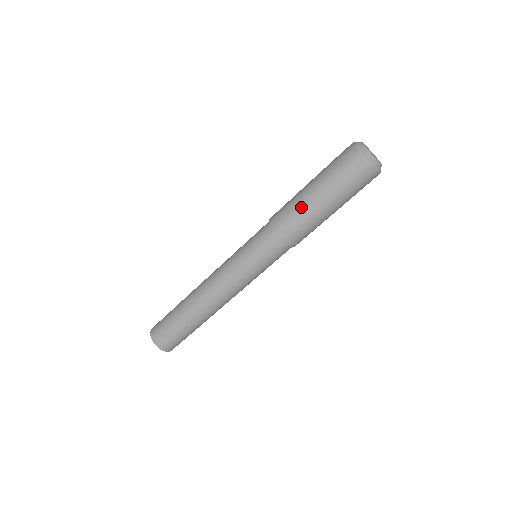
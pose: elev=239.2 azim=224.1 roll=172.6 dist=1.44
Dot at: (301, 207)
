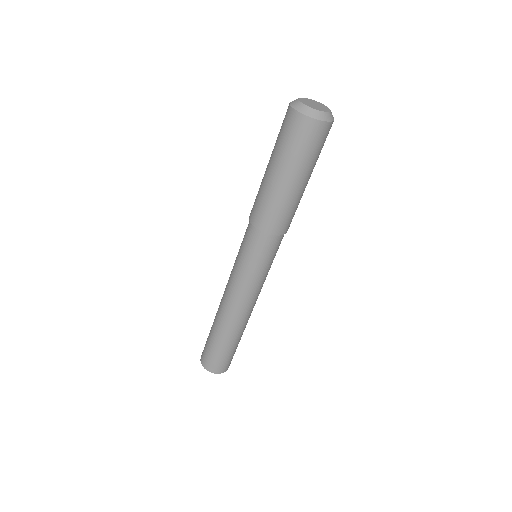
Dot at: (283, 200)
